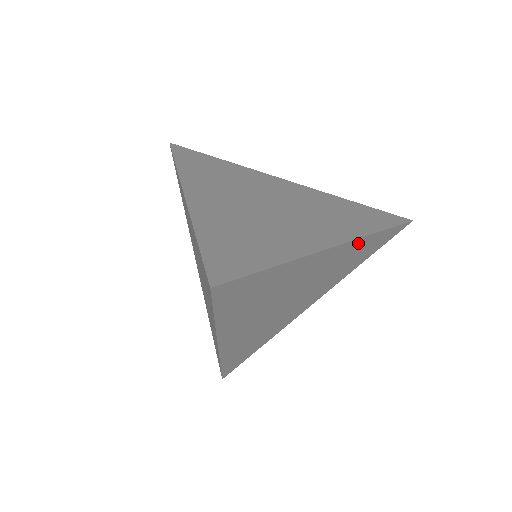
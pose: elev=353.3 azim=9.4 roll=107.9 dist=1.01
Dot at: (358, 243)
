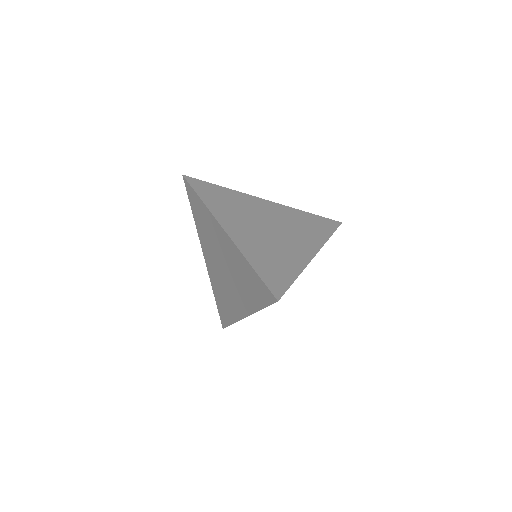
Dot at: occluded
